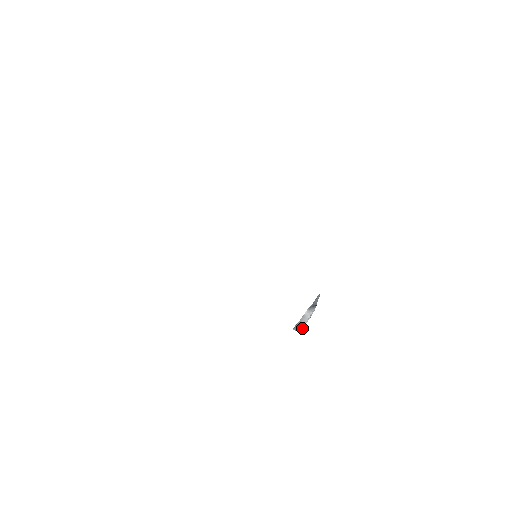
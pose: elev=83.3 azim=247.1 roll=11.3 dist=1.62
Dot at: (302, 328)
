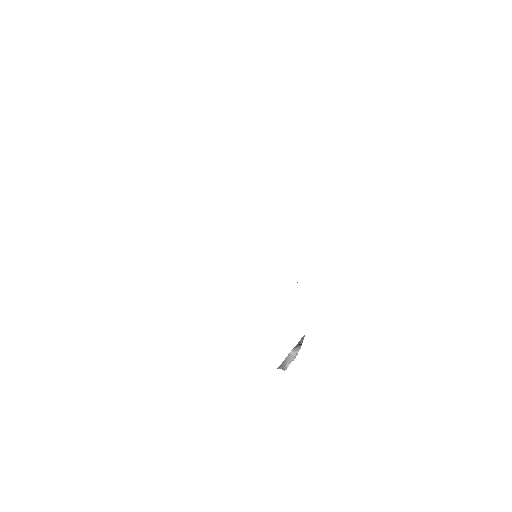
Dot at: occluded
